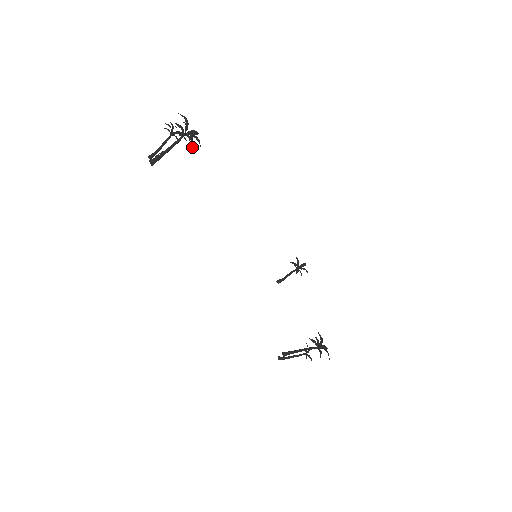
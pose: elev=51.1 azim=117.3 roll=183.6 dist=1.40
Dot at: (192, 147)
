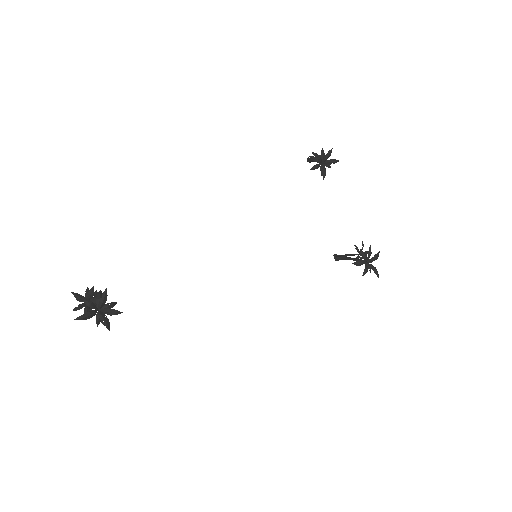
Dot at: (115, 303)
